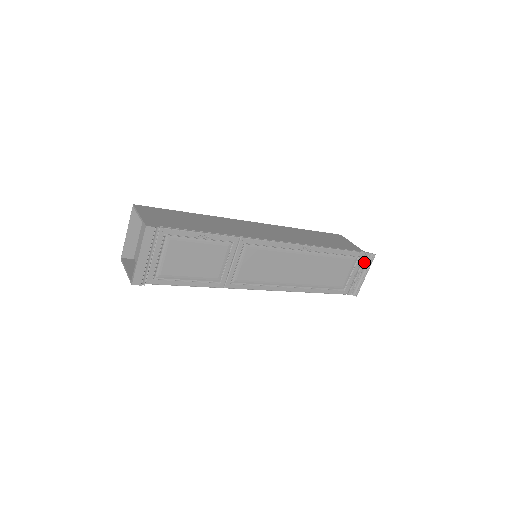
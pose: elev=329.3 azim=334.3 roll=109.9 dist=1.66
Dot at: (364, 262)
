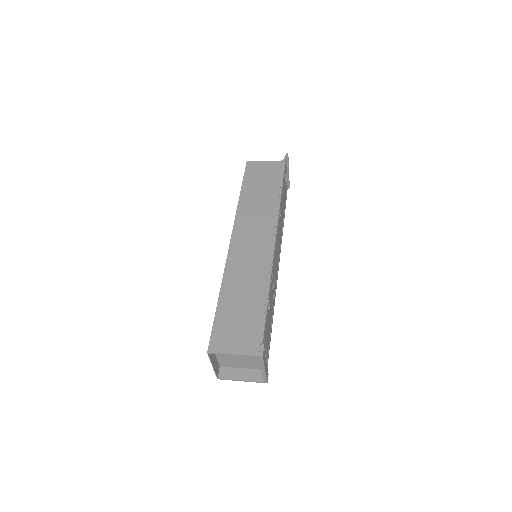
Dot at: occluded
